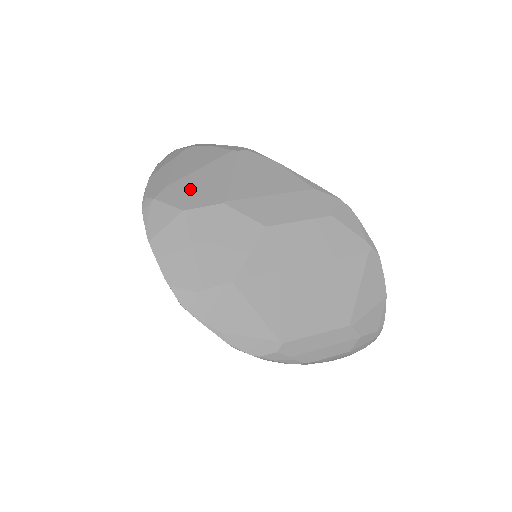
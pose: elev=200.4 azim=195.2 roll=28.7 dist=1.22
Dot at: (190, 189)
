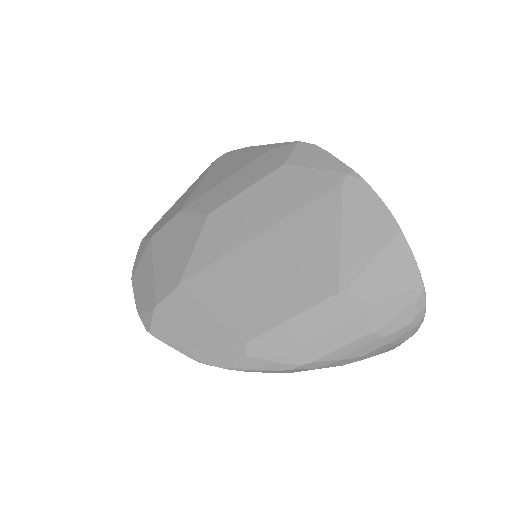
Dot at: (166, 217)
